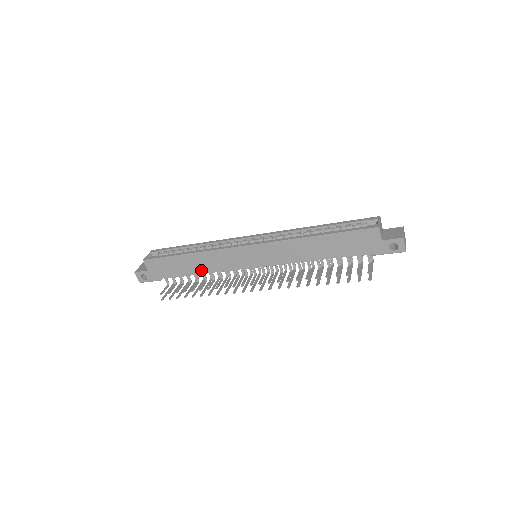
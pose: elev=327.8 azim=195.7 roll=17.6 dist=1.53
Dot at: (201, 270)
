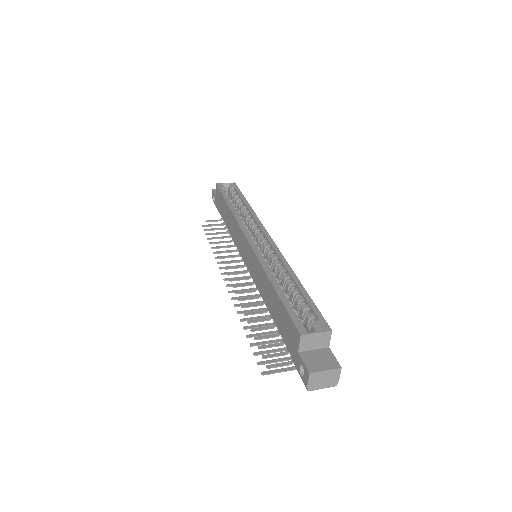
Dot at: (229, 228)
